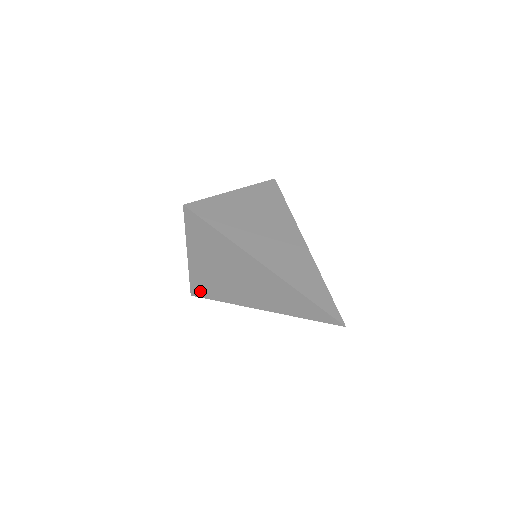
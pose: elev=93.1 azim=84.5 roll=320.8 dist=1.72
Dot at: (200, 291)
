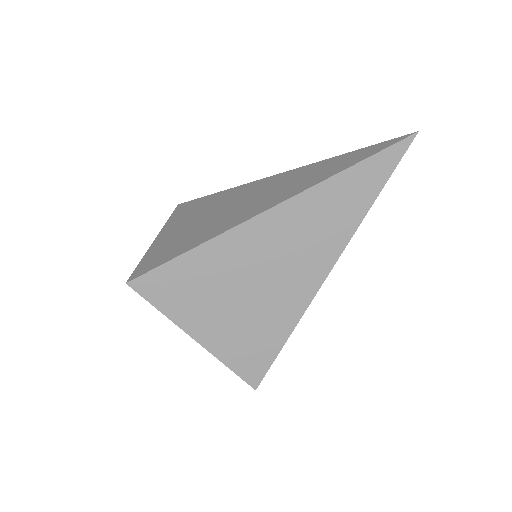
Dot at: (258, 364)
